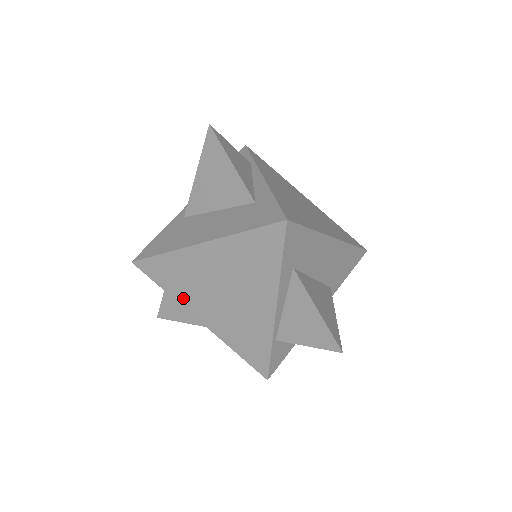
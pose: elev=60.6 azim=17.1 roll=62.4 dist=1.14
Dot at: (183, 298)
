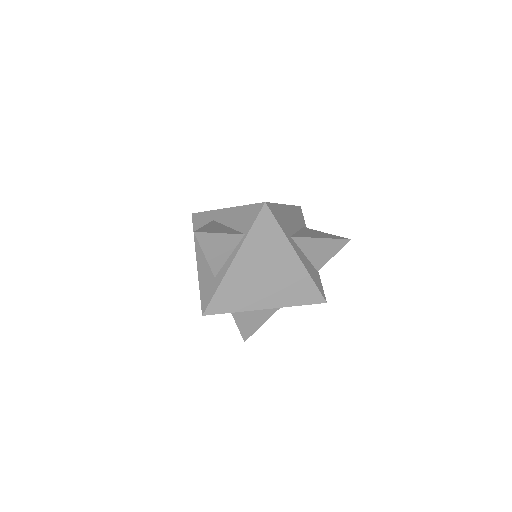
Dot at: occluded
